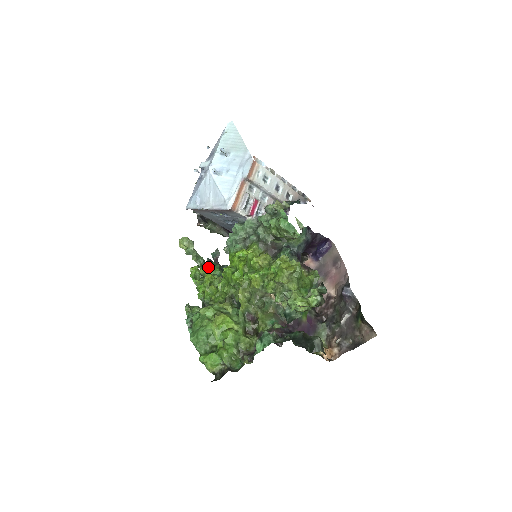
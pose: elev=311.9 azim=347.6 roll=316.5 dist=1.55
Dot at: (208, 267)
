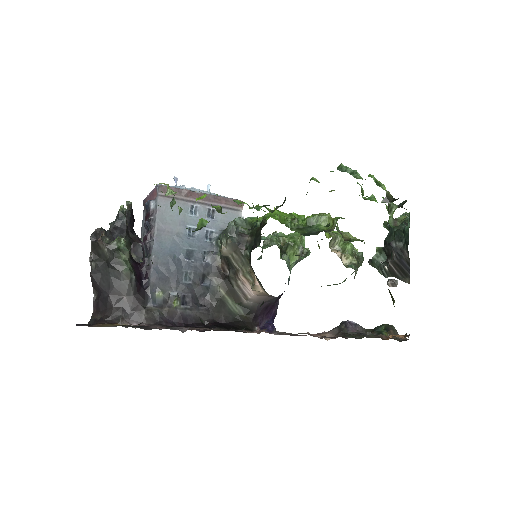
Dot at: (207, 221)
